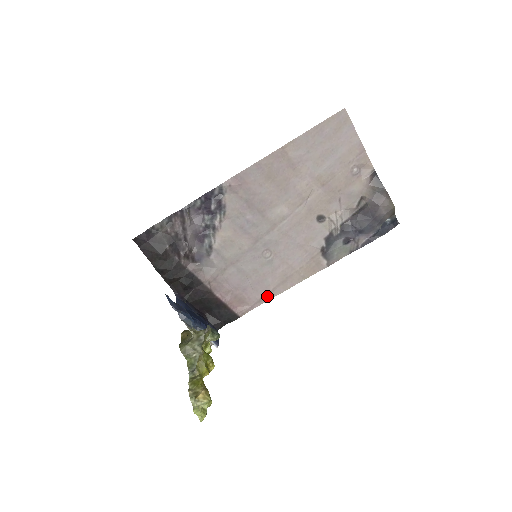
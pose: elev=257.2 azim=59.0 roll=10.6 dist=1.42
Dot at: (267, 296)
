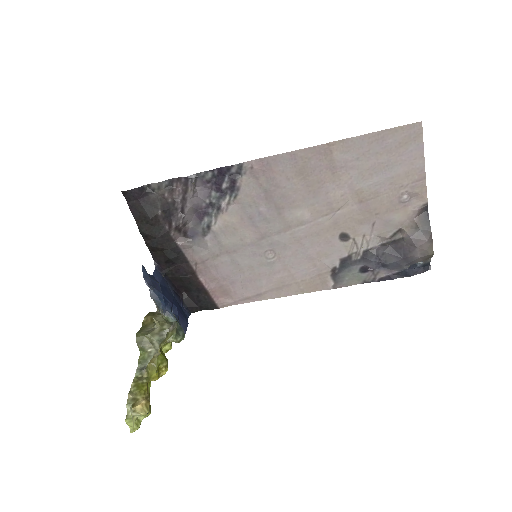
Dot at: (255, 297)
